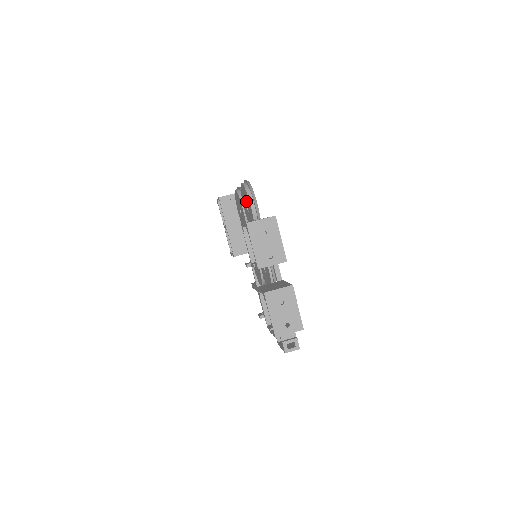
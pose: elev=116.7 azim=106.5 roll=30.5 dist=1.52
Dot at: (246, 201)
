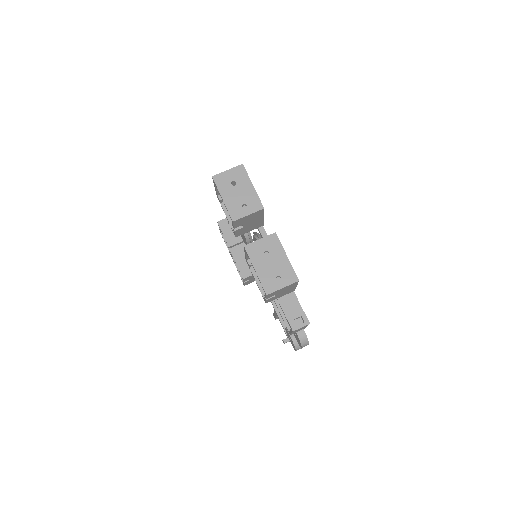
Dot at: occluded
